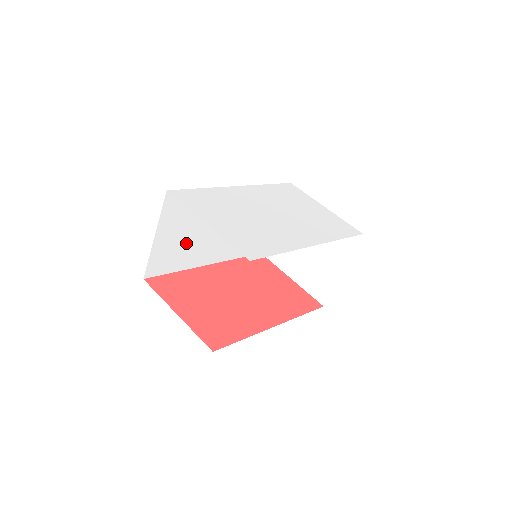
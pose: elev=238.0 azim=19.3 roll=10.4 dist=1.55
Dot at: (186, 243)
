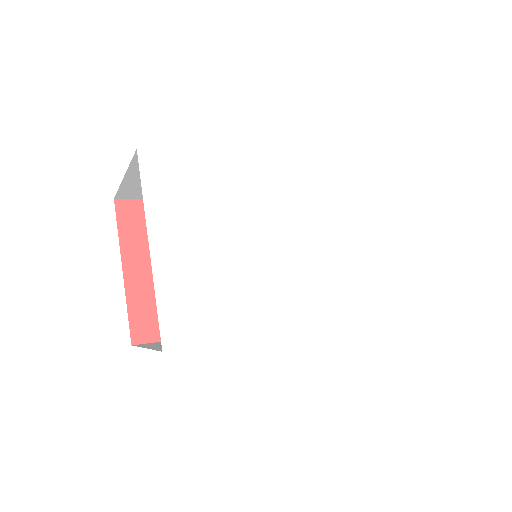
Dot at: occluded
